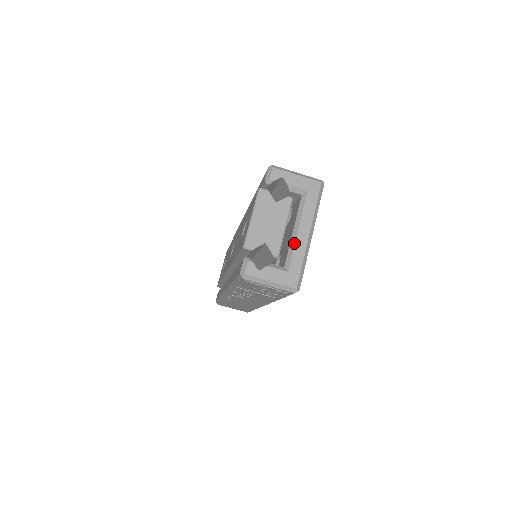
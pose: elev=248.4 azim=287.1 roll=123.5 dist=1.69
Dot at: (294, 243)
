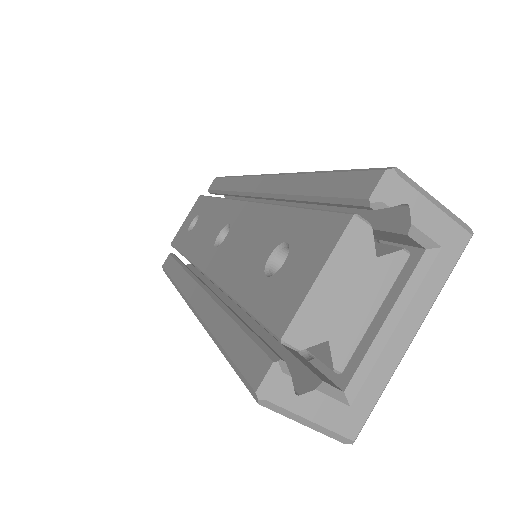
Dot at: (381, 350)
